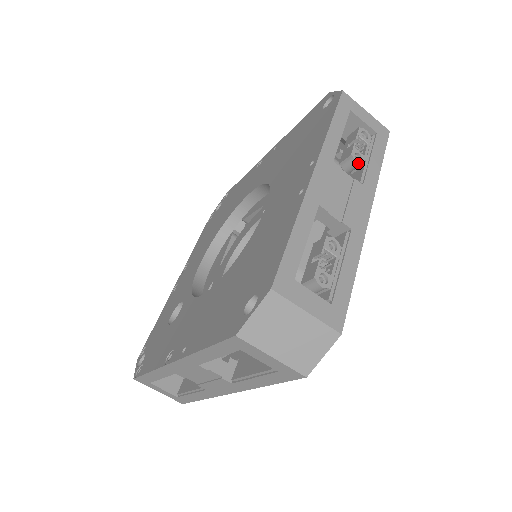
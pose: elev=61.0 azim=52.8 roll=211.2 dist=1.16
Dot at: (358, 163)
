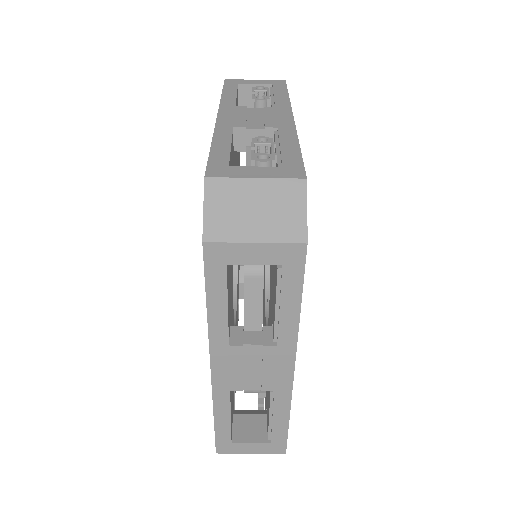
Dot at: (262, 100)
